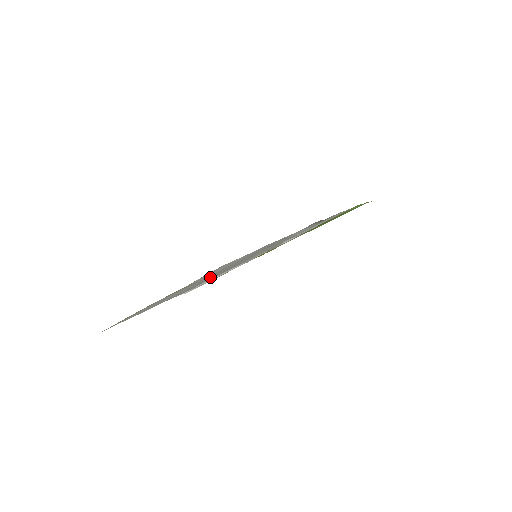
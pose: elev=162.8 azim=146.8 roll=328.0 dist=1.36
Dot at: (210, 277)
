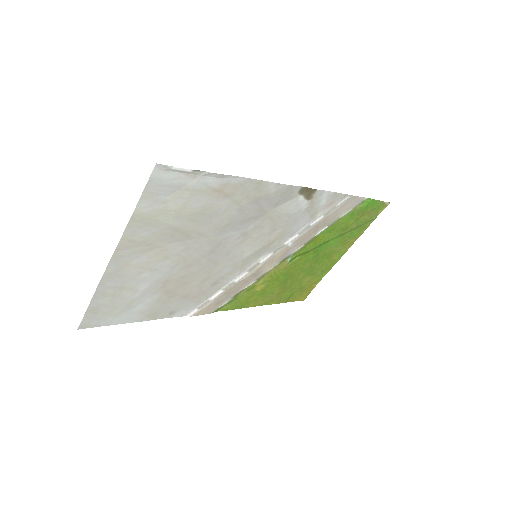
Dot at: (189, 252)
